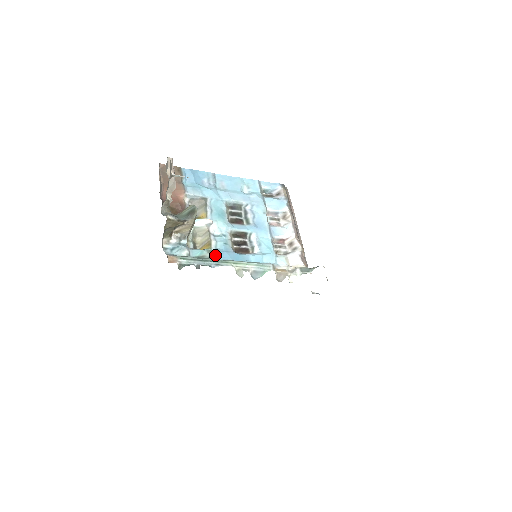
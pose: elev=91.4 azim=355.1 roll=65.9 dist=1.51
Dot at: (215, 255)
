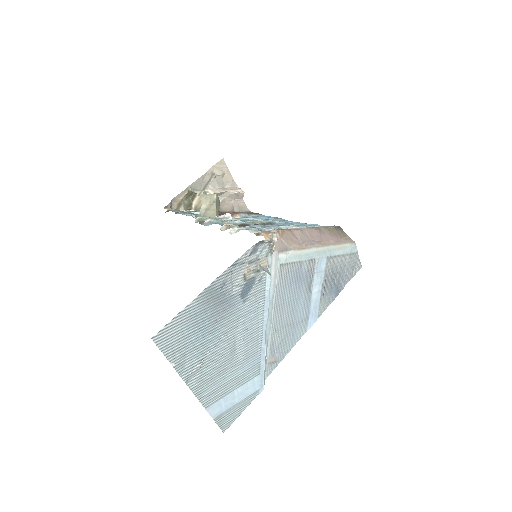
Dot at: occluded
